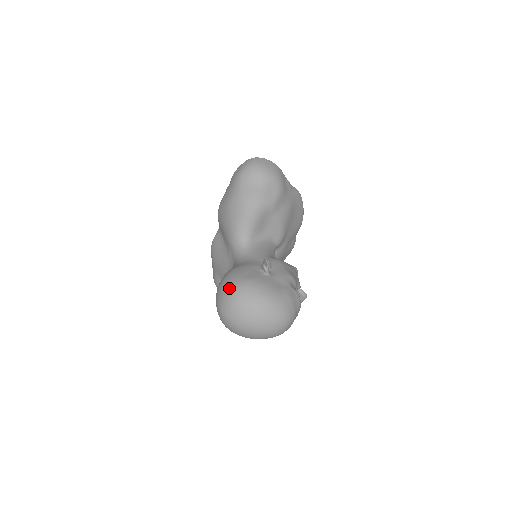
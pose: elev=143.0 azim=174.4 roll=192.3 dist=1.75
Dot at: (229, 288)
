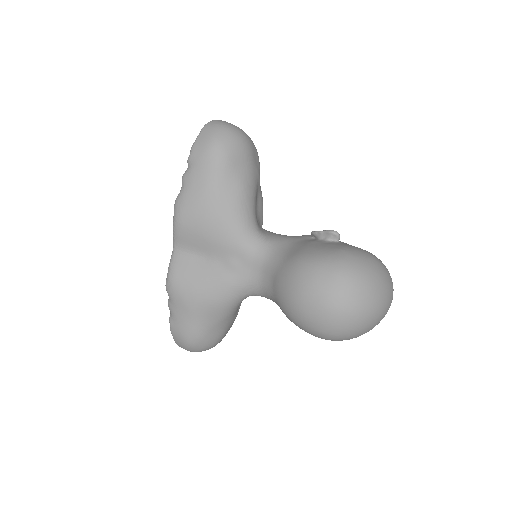
Dot at: (335, 270)
